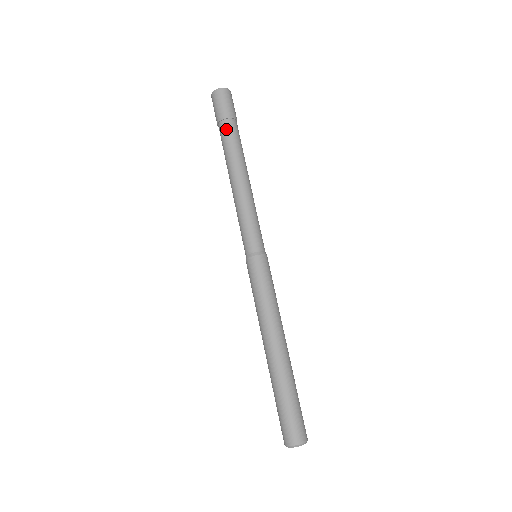
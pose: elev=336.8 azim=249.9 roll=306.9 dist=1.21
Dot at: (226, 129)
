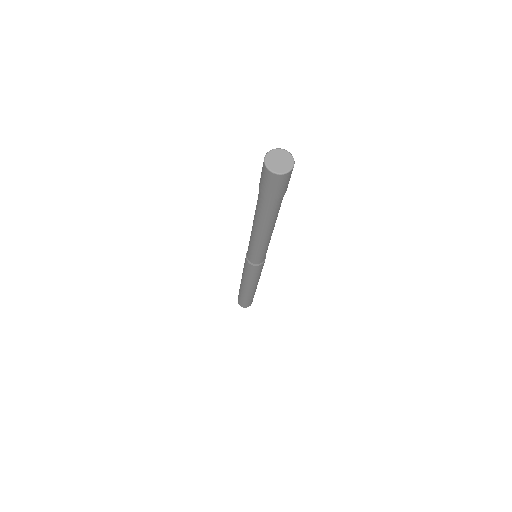
Dot at: (276, 205)
